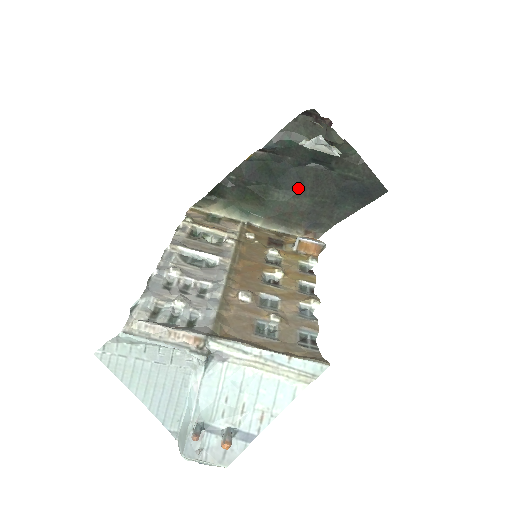
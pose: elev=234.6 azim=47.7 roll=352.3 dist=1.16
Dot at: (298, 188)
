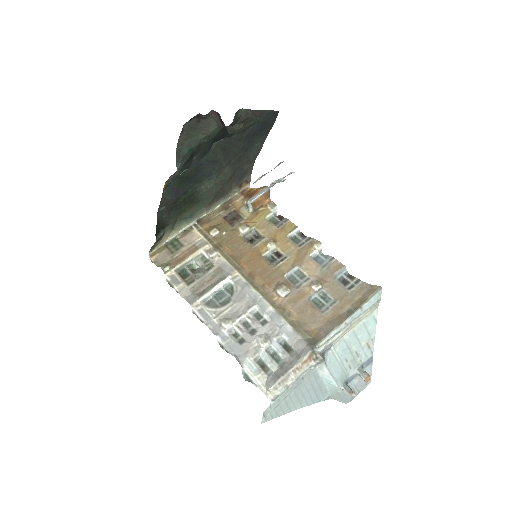
Dot at: (215, 168)
